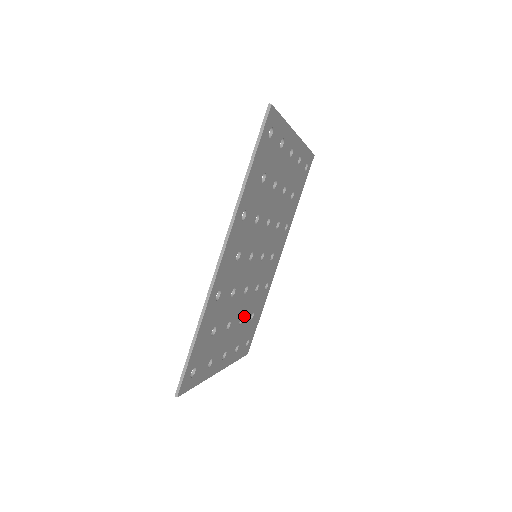
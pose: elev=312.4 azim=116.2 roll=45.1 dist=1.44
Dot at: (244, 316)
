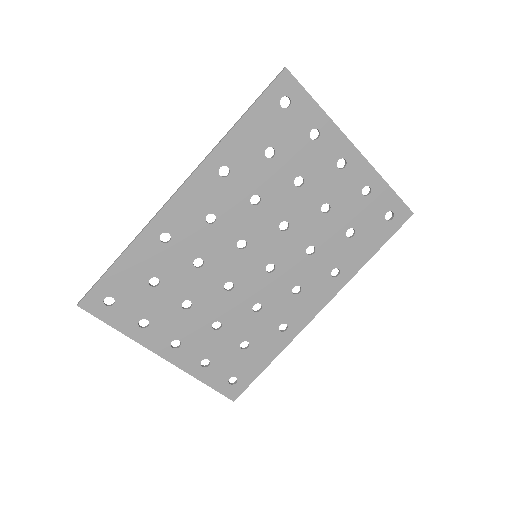
Dot at: (225, 326)
